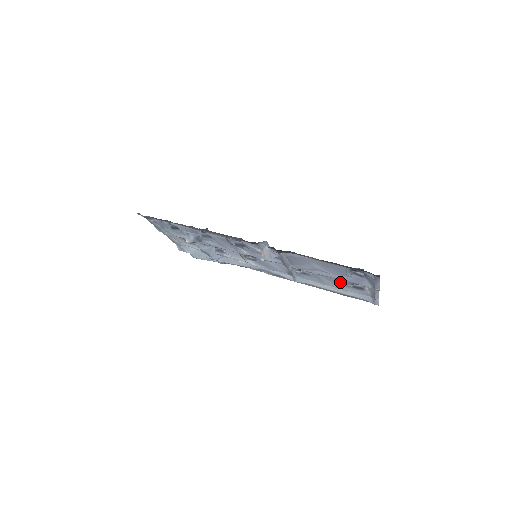
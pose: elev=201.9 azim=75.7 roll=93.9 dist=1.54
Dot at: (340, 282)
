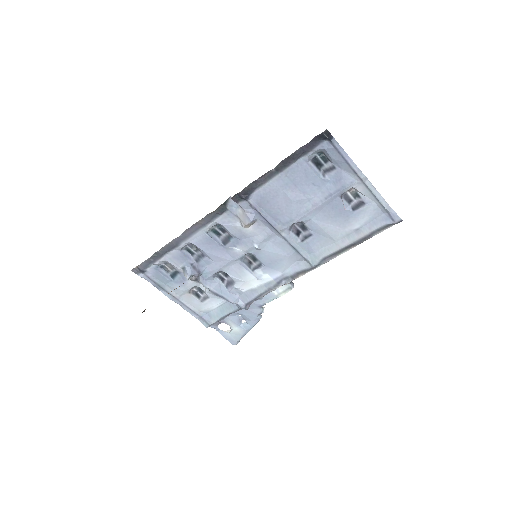
Dot at: (335, 211)
